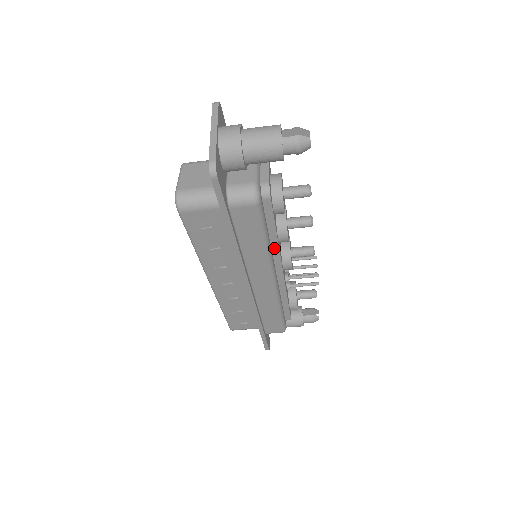
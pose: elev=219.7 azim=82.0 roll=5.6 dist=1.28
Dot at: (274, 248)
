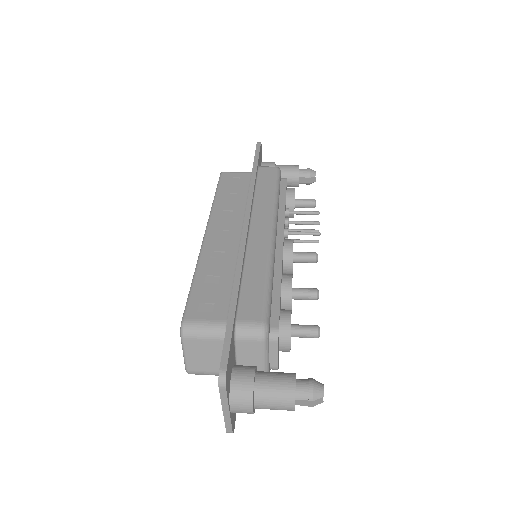
Dot at: occluded
